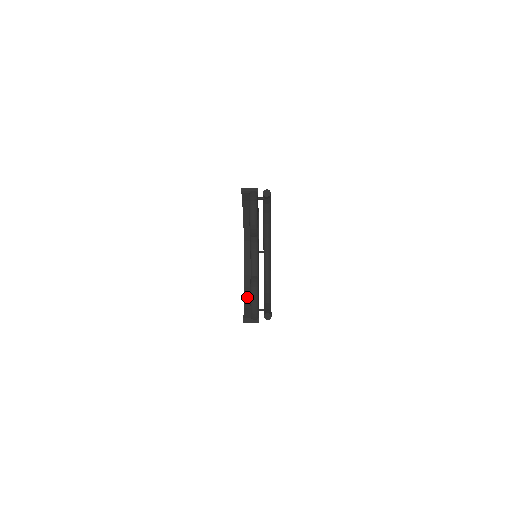
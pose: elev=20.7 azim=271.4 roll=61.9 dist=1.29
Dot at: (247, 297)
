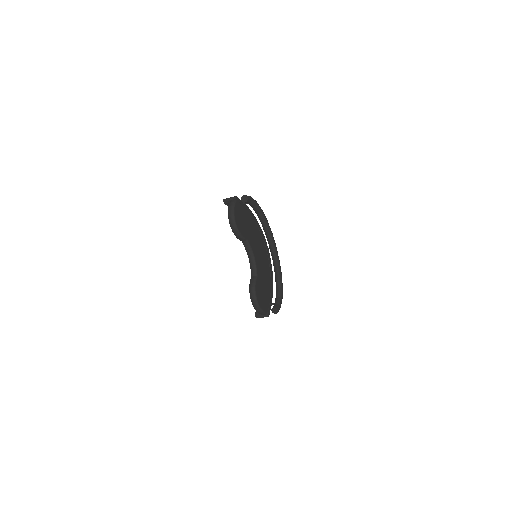
Dot at: occluded
